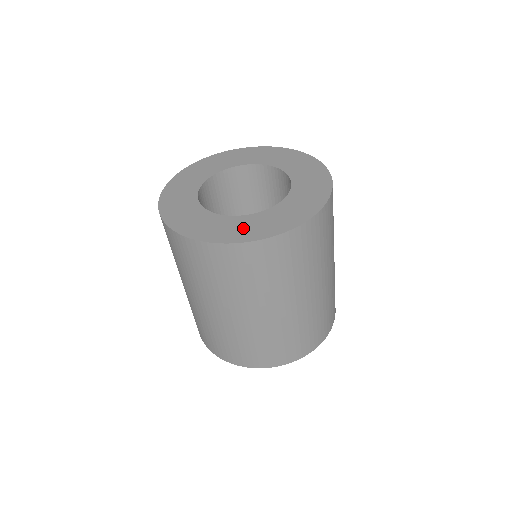
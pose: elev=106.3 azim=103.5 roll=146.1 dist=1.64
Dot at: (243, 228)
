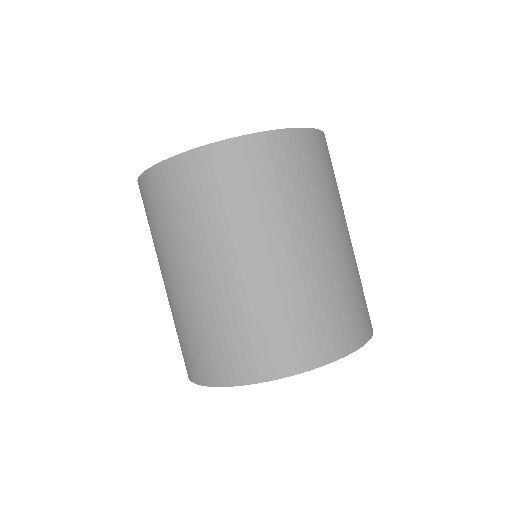
Dot at: occluded
